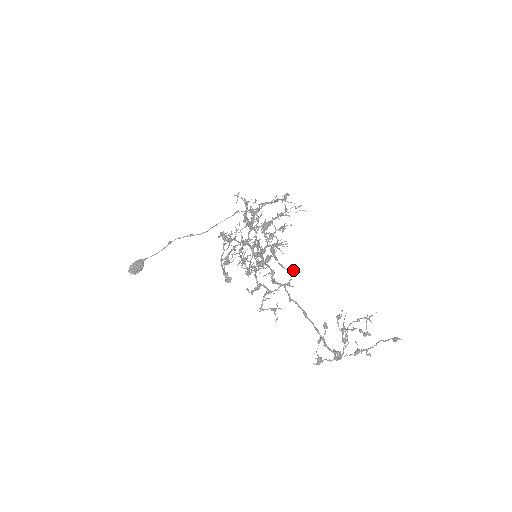
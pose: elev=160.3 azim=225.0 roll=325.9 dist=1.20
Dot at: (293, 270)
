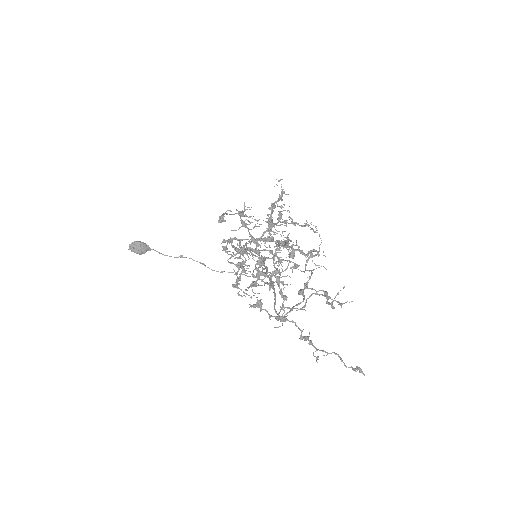
Dot at: (288, 242)
